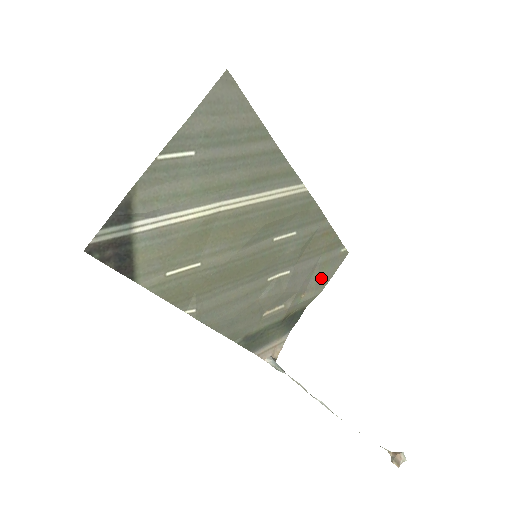
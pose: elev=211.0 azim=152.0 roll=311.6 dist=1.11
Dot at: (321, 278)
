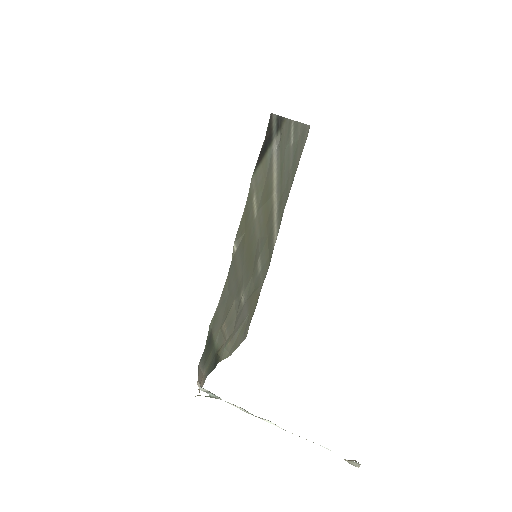
Dot at: (237, 339)
